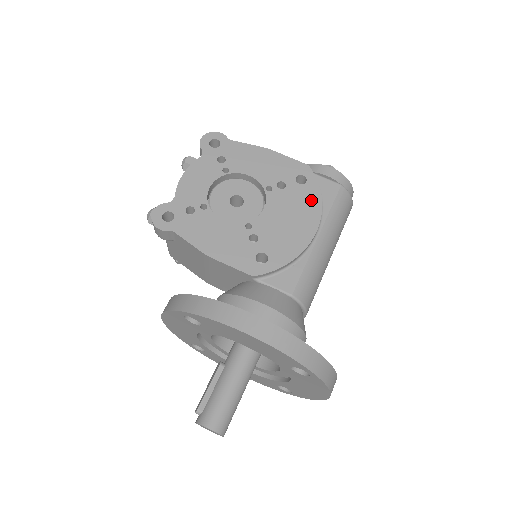
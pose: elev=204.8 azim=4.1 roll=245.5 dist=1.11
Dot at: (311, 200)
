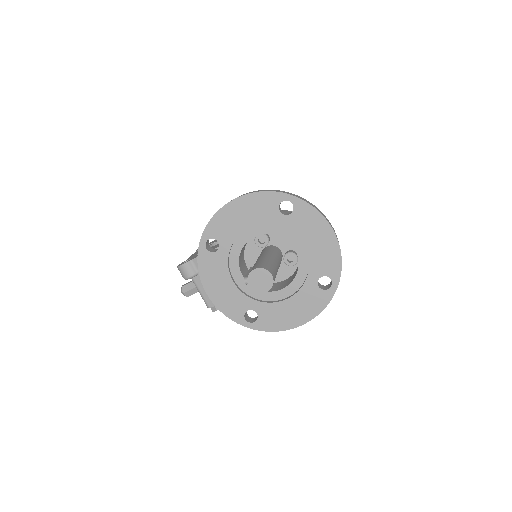
Dot at: occluded
